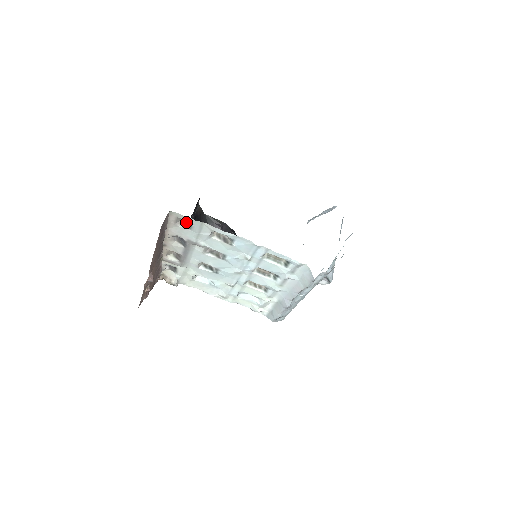
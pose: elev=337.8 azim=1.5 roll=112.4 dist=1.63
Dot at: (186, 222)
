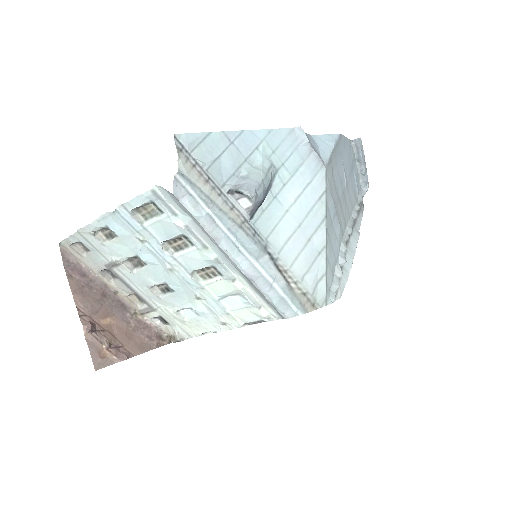
Dot at: (83, 246)
